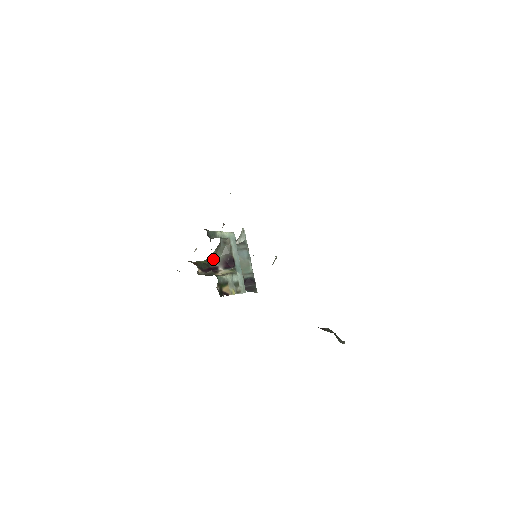
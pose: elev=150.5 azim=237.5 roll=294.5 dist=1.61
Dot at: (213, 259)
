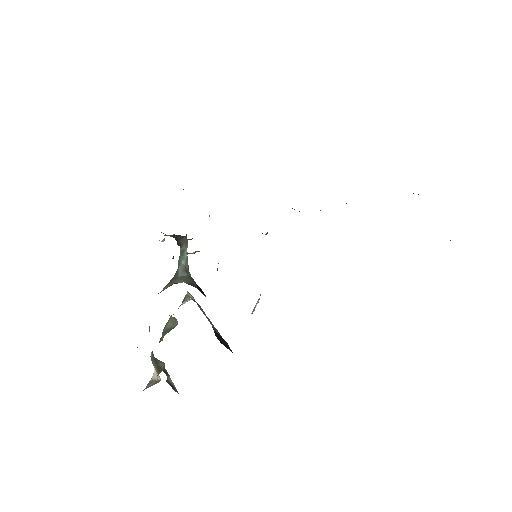
Dot at: (170, 285)
